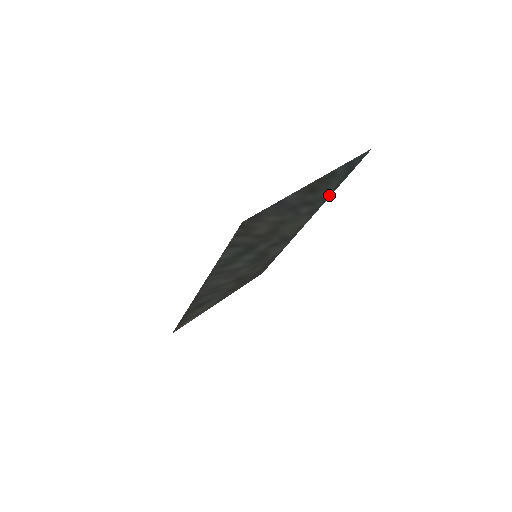
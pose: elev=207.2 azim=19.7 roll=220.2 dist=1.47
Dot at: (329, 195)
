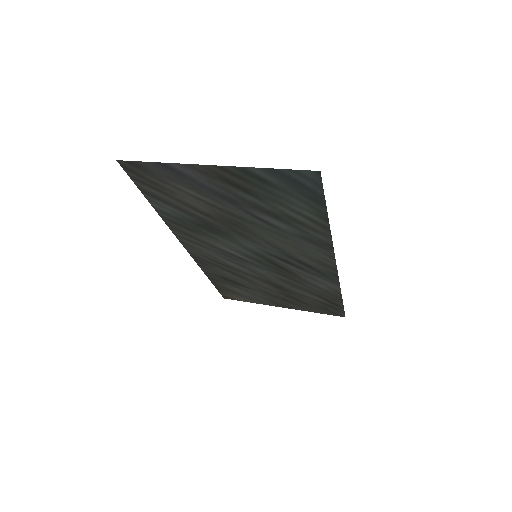
Dot at: (325, 228)
